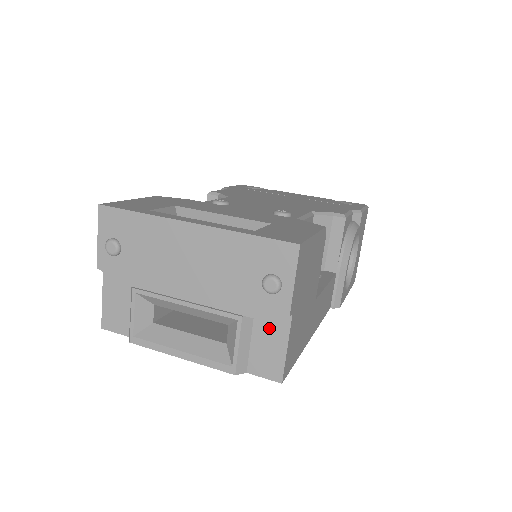
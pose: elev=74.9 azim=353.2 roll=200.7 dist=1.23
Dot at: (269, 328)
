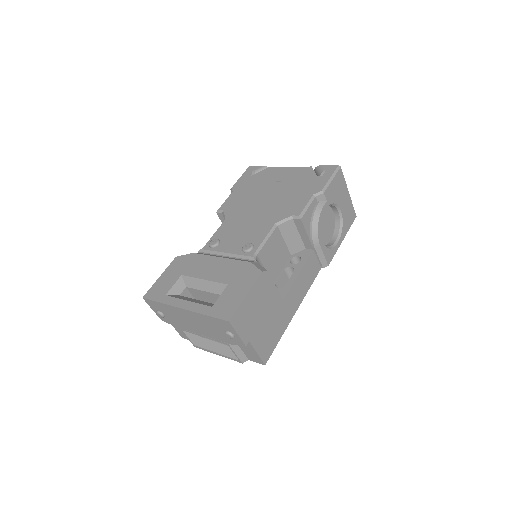
Dot at: occluded
